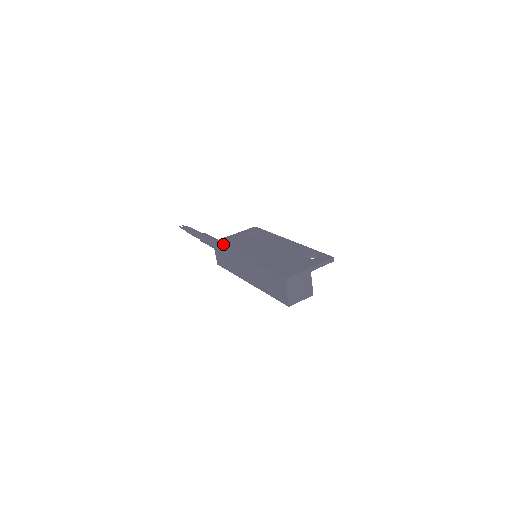
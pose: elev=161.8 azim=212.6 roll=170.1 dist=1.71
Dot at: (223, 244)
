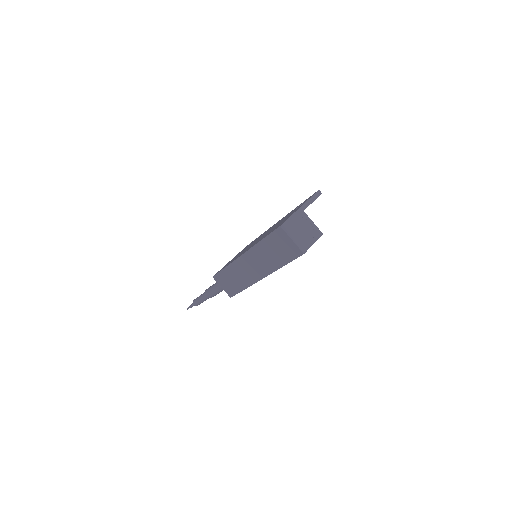
Dot at: occluded
